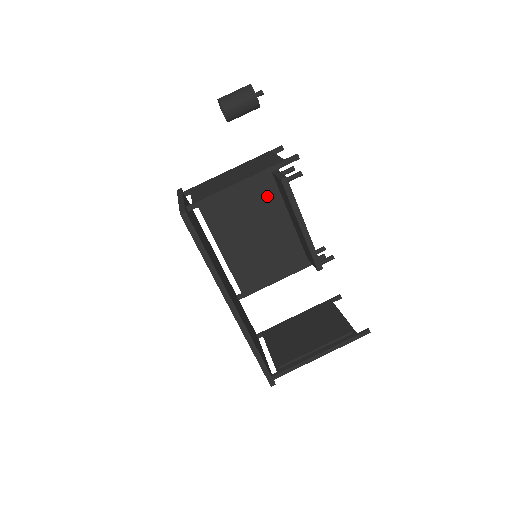
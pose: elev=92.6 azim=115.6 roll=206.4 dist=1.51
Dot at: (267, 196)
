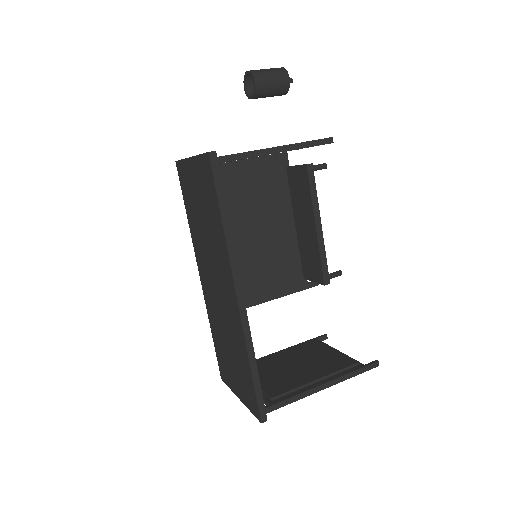
Dot at: (273, 195)
